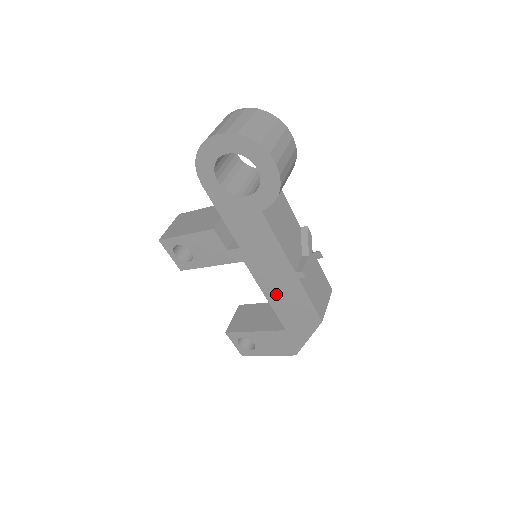
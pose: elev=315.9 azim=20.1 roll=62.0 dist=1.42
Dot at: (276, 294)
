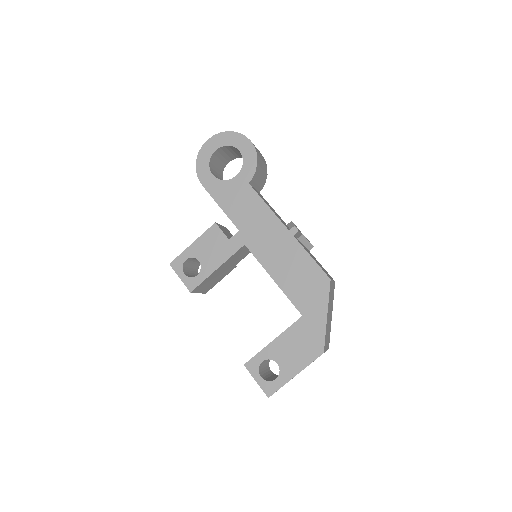
Dot at: (280, 268)
